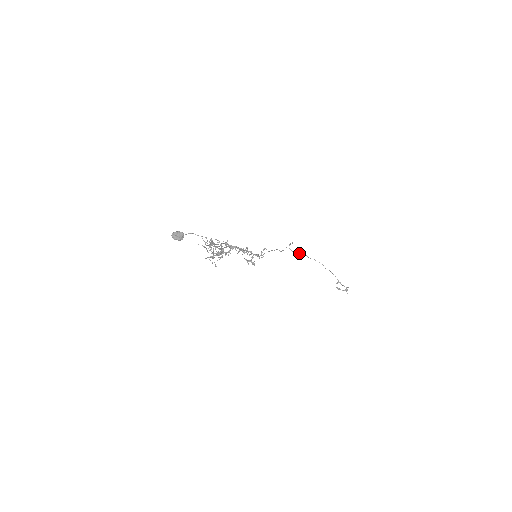
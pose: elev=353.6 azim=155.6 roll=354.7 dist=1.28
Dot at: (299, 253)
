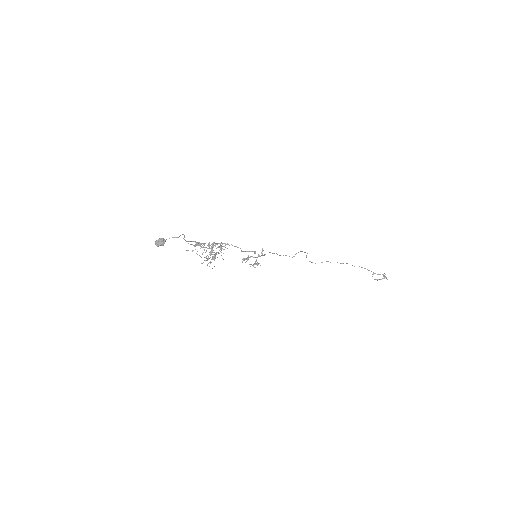
Dot at: occluded
